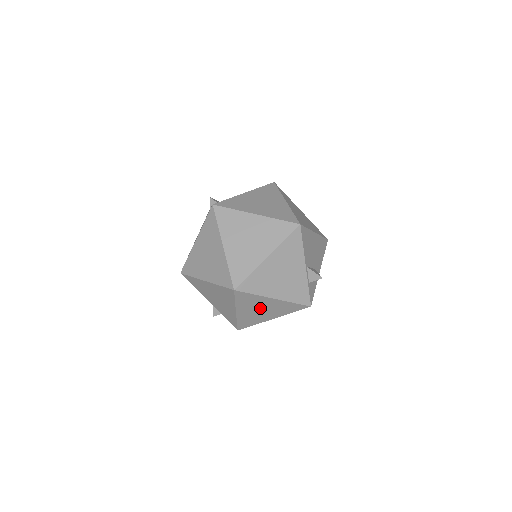
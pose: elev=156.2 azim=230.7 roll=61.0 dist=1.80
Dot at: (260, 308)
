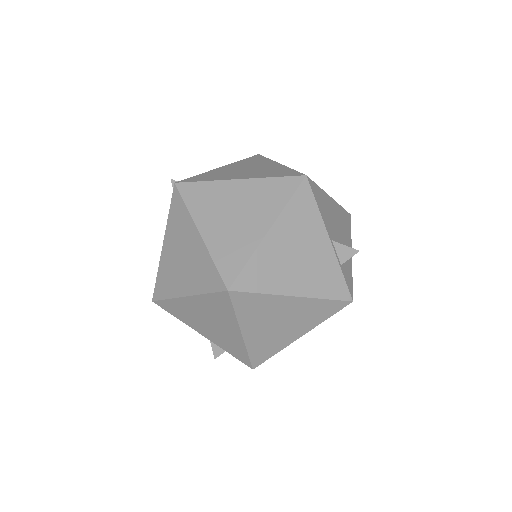
Dot at: (277, 320)
